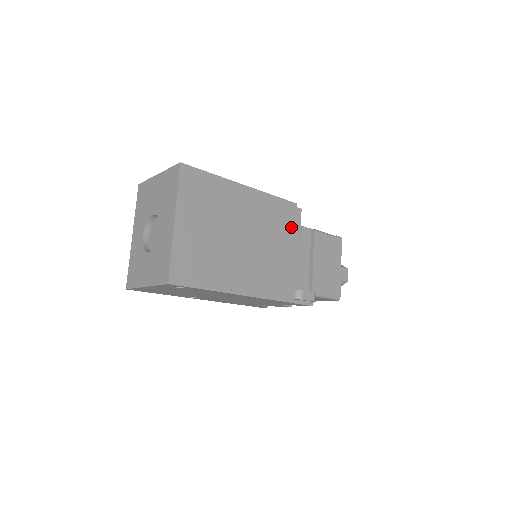
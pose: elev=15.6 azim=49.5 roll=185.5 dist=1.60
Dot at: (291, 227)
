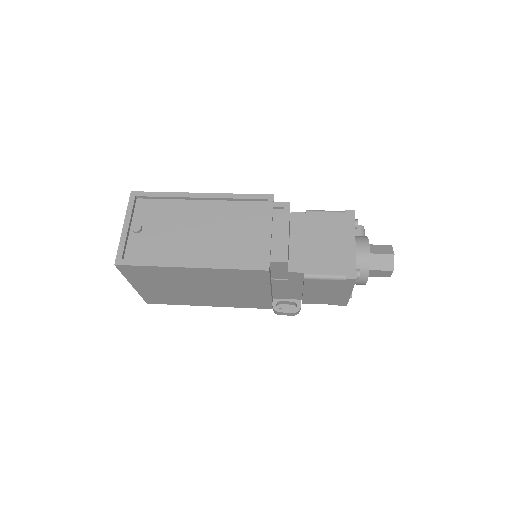
Dot at: (263, 282)
